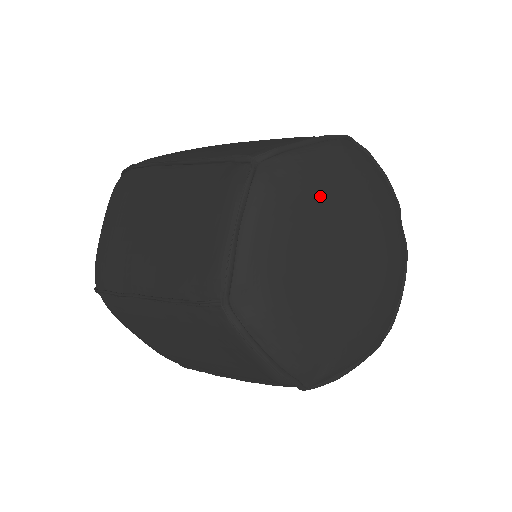
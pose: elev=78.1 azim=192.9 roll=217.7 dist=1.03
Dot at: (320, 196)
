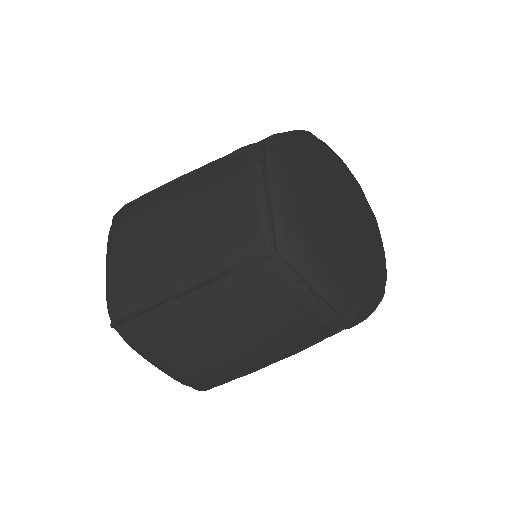
Dot at: (313, 167)
